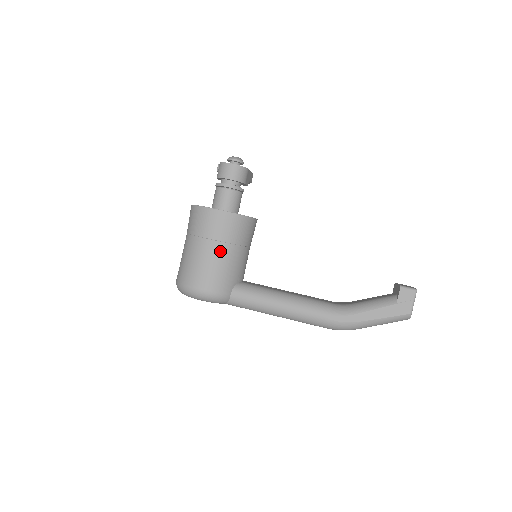
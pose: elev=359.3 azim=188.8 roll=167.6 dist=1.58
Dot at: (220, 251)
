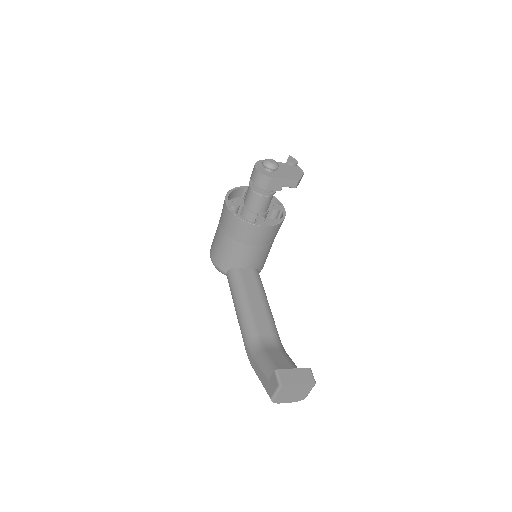
Dot at: (222, 236)
